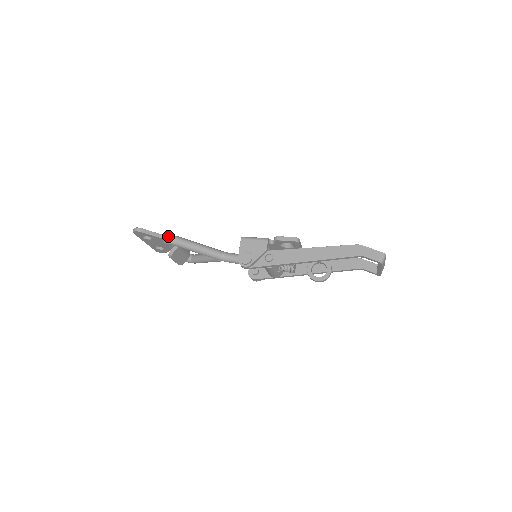
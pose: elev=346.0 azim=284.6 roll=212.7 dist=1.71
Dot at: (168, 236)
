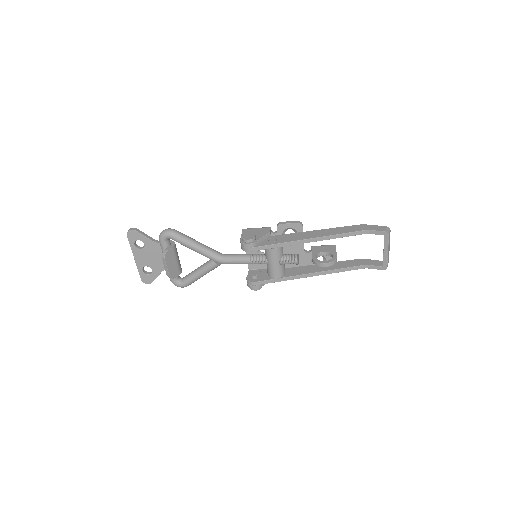
Dot at: occluded
